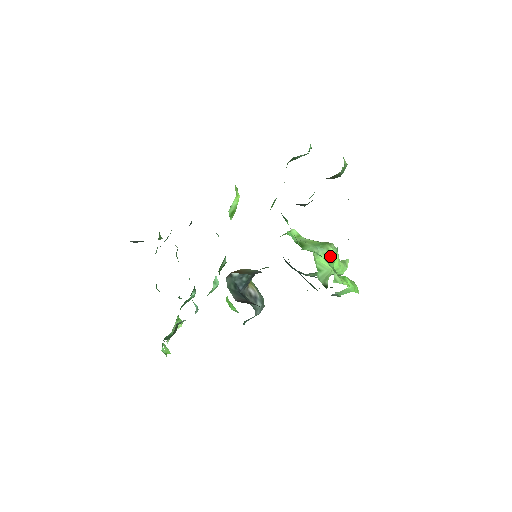
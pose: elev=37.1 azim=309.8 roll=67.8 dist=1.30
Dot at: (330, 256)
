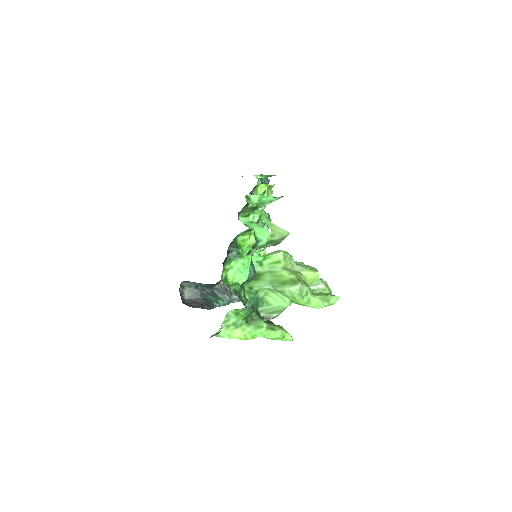
Dot at: (238, 311)
